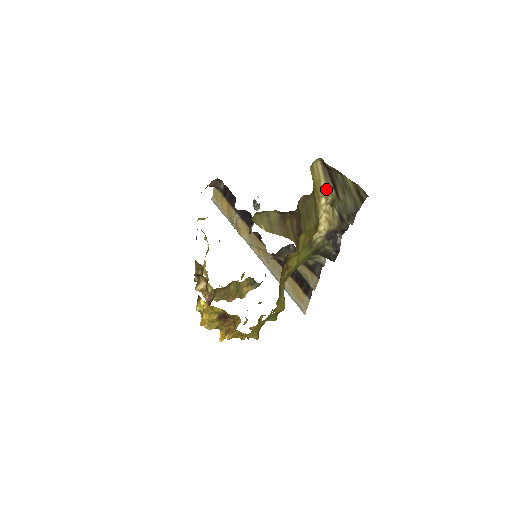
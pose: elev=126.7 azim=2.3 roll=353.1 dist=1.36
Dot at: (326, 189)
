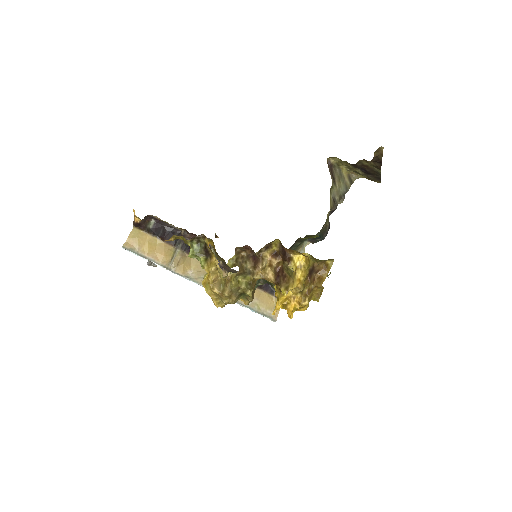
Dot at: (331, 178)
